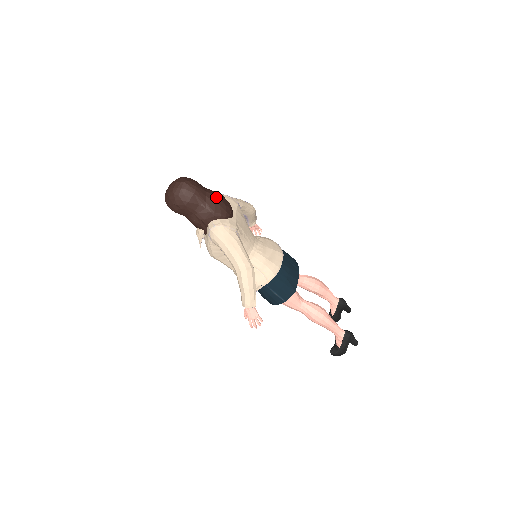
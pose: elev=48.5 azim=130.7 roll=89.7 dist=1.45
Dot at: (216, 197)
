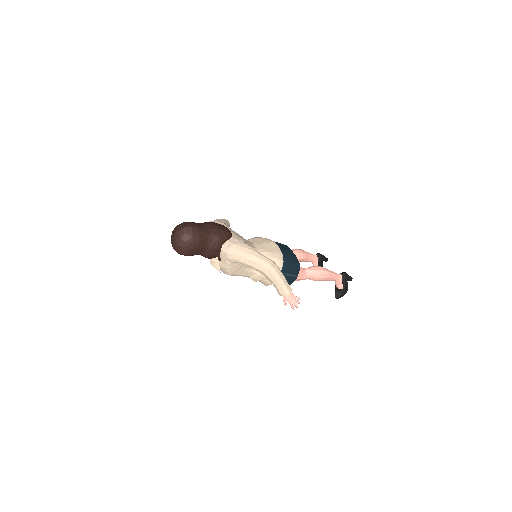
Dot at: (214, 225)
